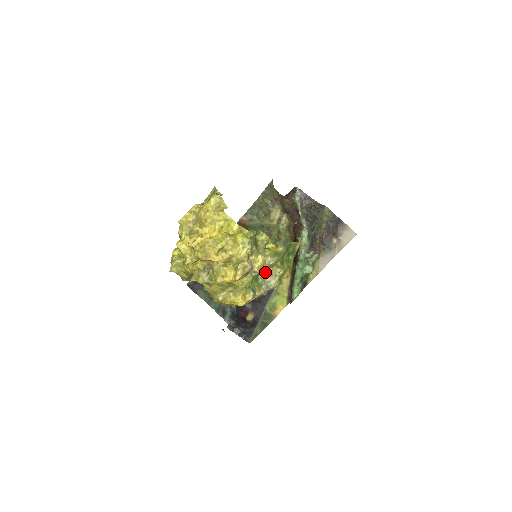
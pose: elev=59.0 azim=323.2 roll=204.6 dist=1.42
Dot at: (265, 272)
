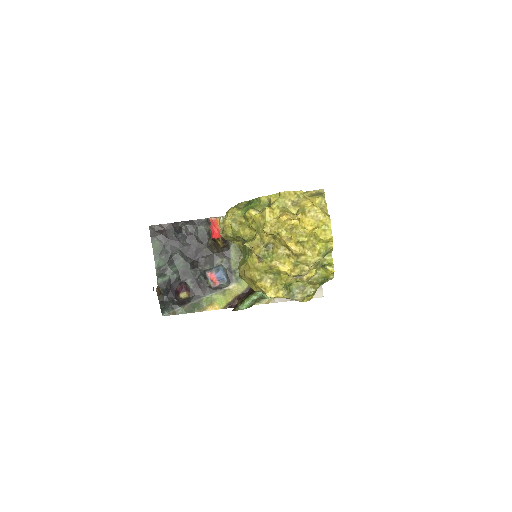
Dot at: (301, 283)
